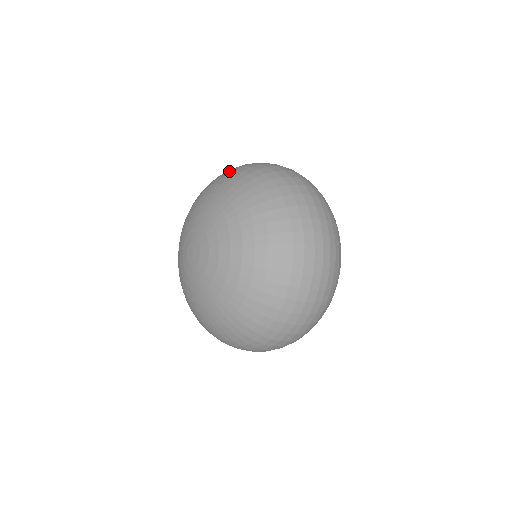
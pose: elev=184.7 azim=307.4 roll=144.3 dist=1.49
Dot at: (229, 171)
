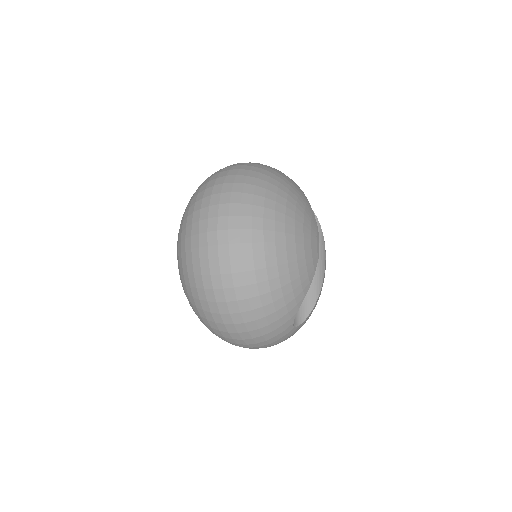
Dot at: occluded
